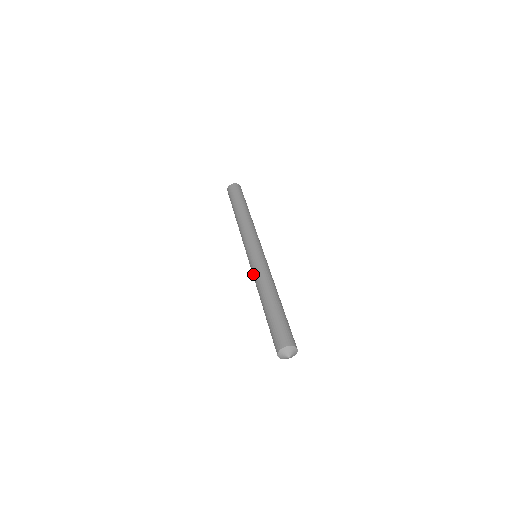
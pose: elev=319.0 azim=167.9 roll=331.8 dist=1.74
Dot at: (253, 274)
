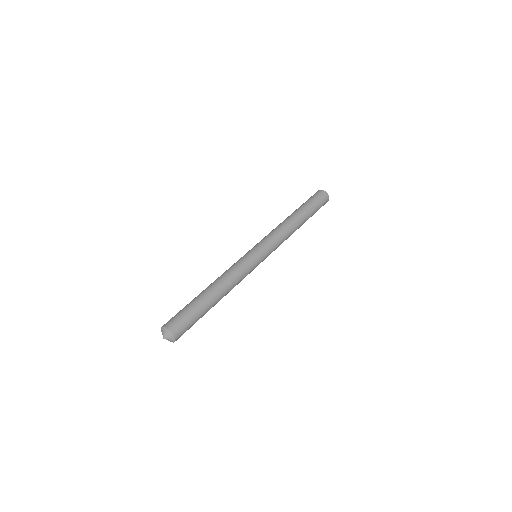
Dot at: (236, 264)
